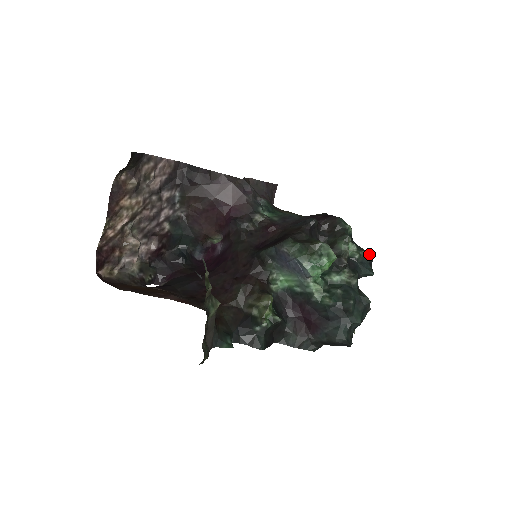
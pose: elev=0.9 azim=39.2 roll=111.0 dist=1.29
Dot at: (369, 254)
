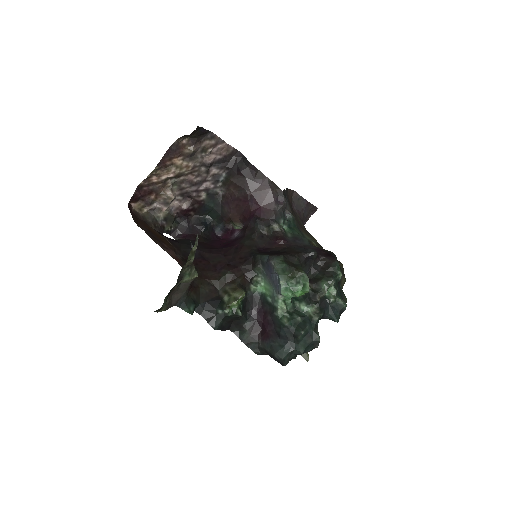
Dot at: (344, 304)
